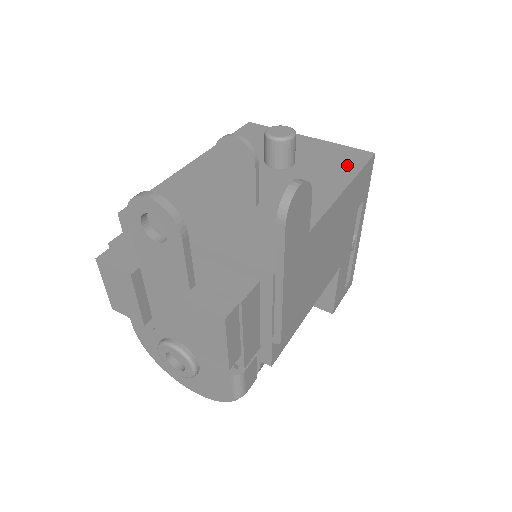
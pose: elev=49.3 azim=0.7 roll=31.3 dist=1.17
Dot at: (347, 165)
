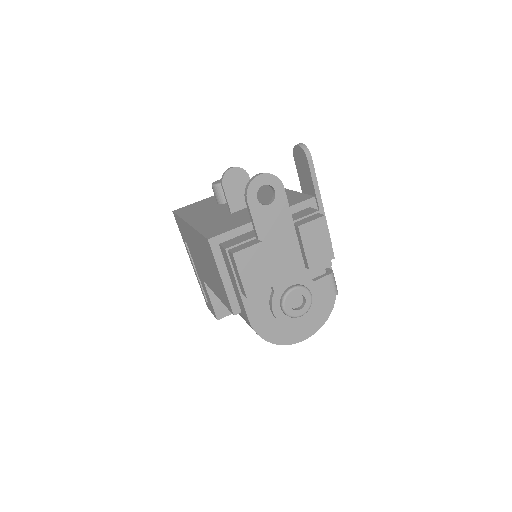
Dot at: occluded
